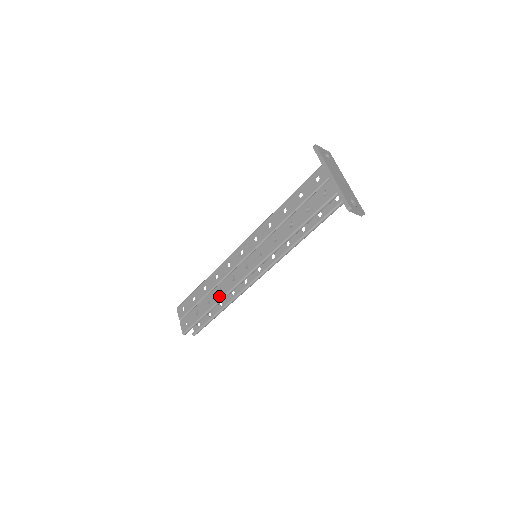
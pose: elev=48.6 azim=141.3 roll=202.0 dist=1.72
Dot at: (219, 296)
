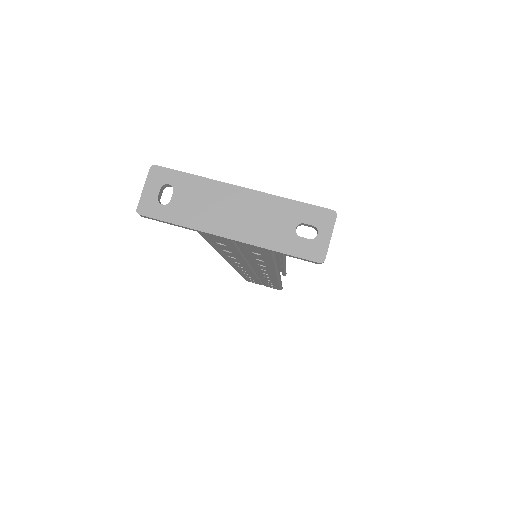
Dot at: occluded
